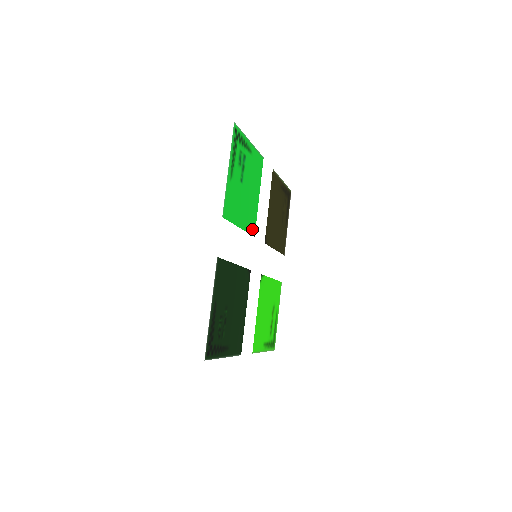
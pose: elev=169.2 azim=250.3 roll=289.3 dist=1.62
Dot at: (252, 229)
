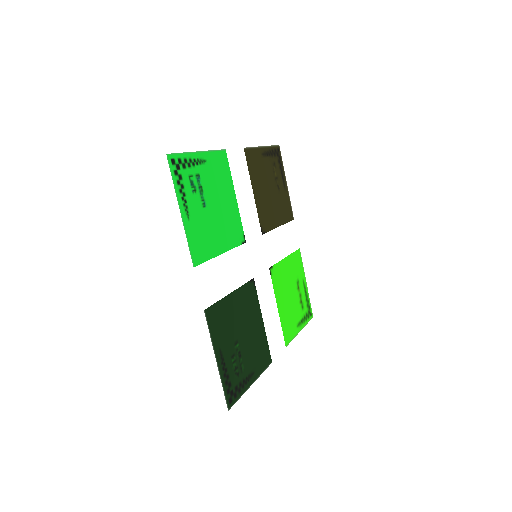
Dot at: (239, 238)
